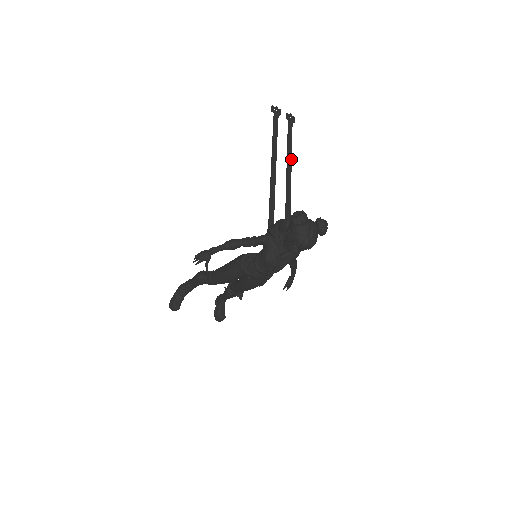
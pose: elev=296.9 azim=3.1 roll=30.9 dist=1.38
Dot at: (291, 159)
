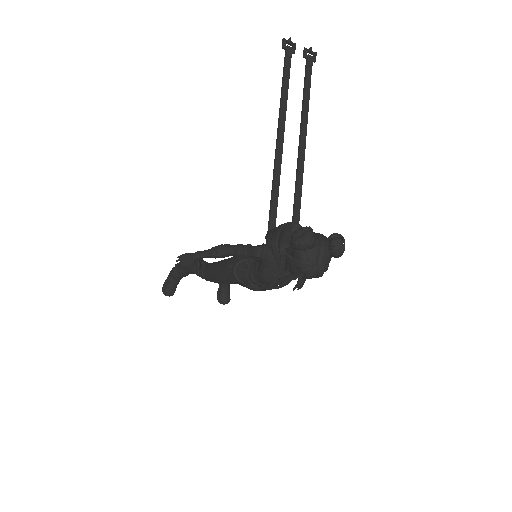
Dot at: (307, 122)
